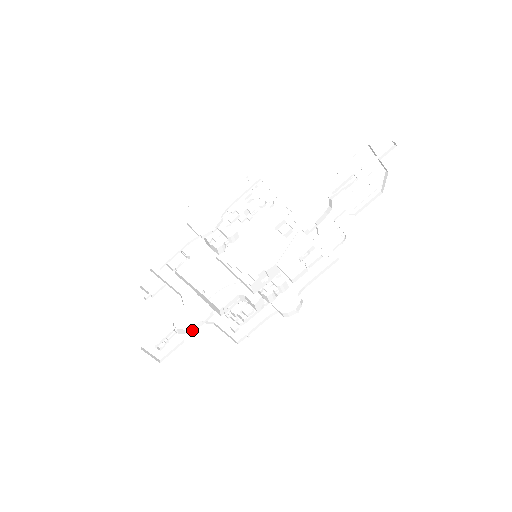
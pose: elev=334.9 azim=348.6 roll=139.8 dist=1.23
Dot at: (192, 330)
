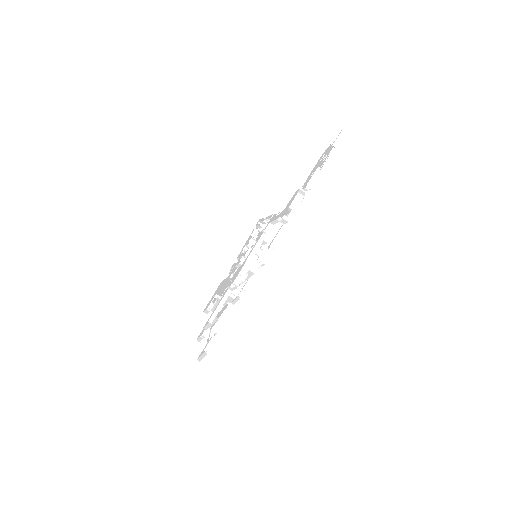
Dot at: (223, 323)
